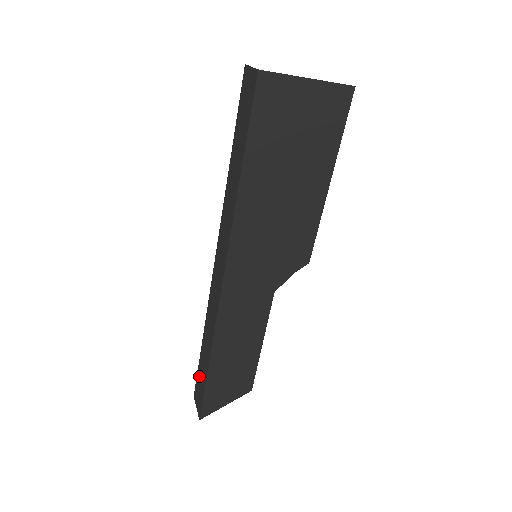
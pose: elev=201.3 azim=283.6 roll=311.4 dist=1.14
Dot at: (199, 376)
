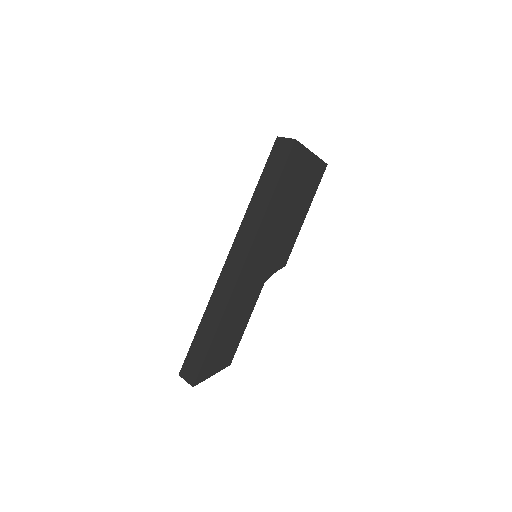
Dot at: (193, 351)
